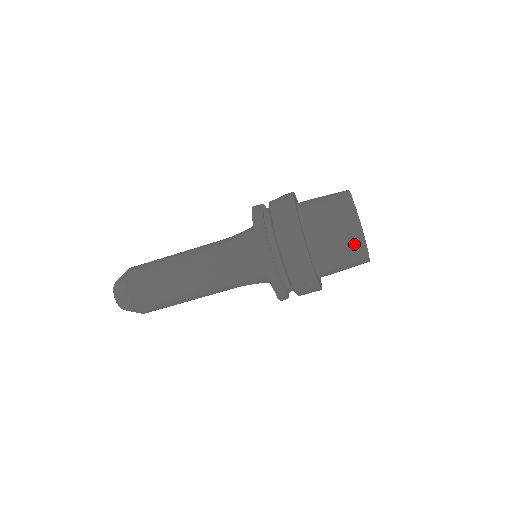
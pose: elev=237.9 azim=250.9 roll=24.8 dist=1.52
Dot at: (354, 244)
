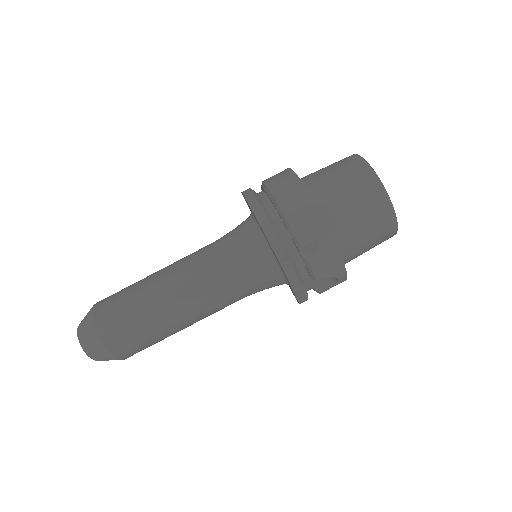
Dot at: (368, 187)
